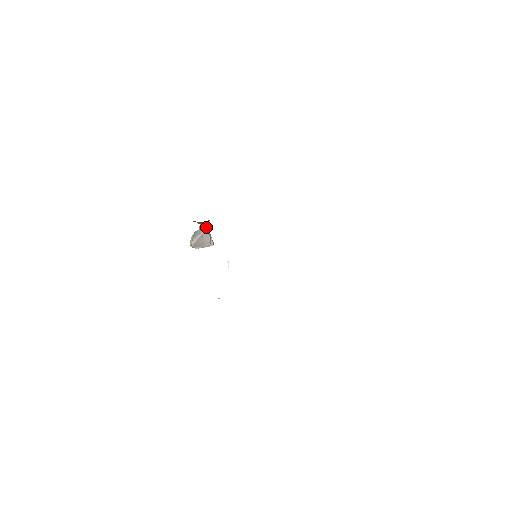
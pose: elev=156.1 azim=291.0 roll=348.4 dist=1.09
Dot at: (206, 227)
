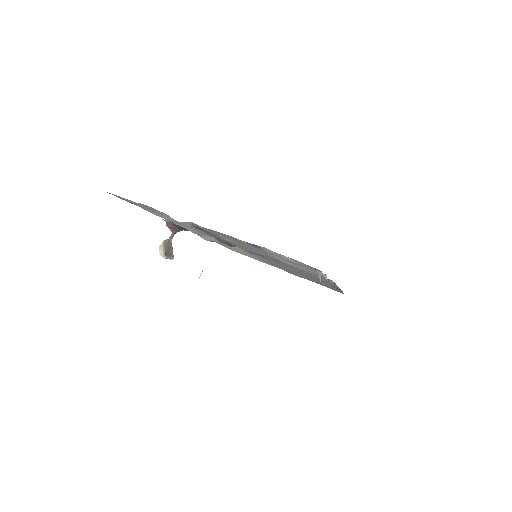
Dot at: (172, 238)
